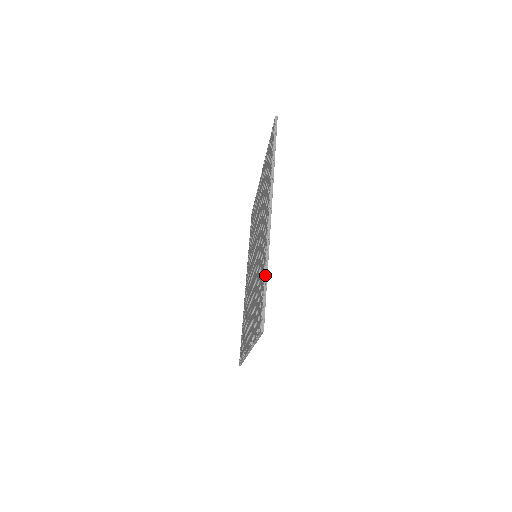
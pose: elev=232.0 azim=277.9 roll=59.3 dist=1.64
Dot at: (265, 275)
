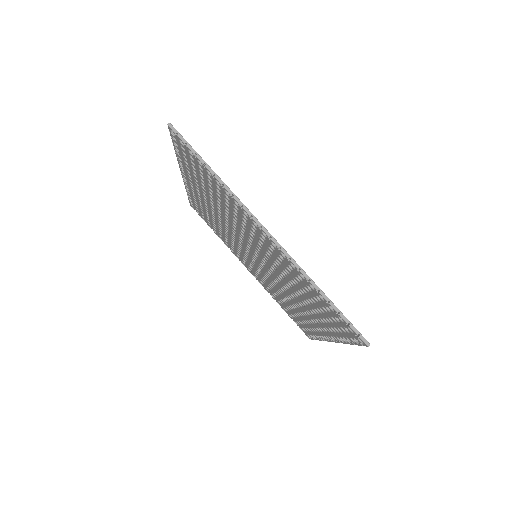
Dot at: (175, 150)
